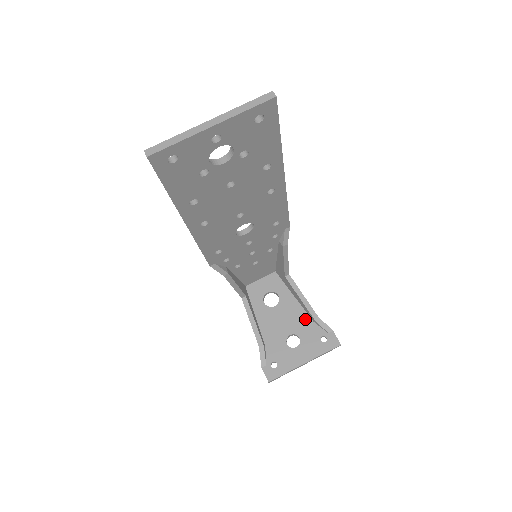
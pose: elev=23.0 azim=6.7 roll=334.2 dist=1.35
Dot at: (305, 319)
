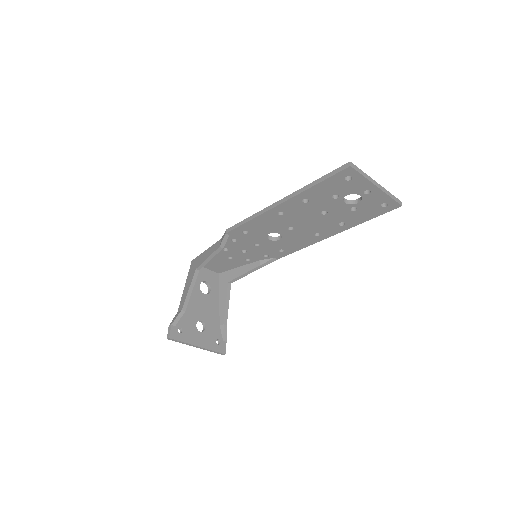
Dot at: (216, 319)
